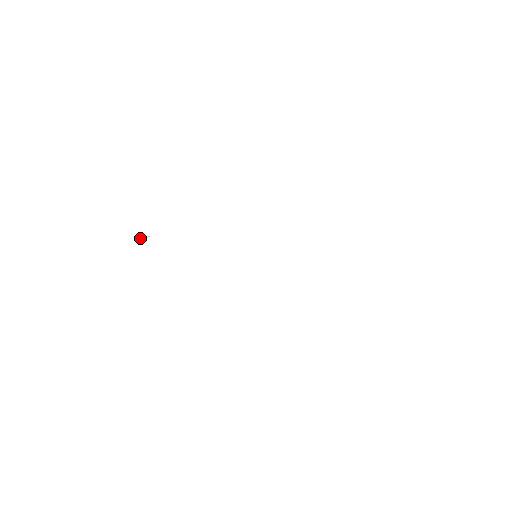
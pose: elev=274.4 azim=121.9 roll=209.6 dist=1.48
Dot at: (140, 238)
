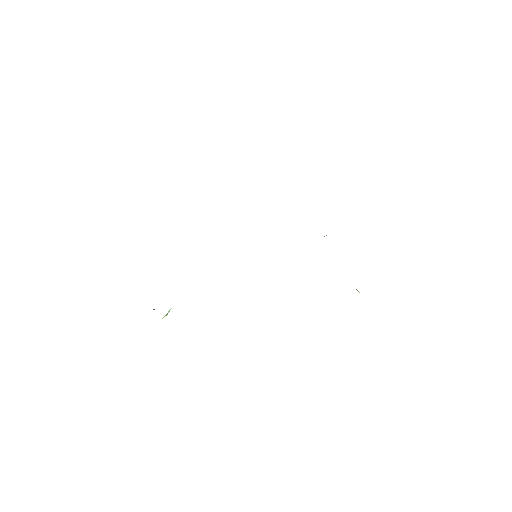
Dot at: (164, 316)
